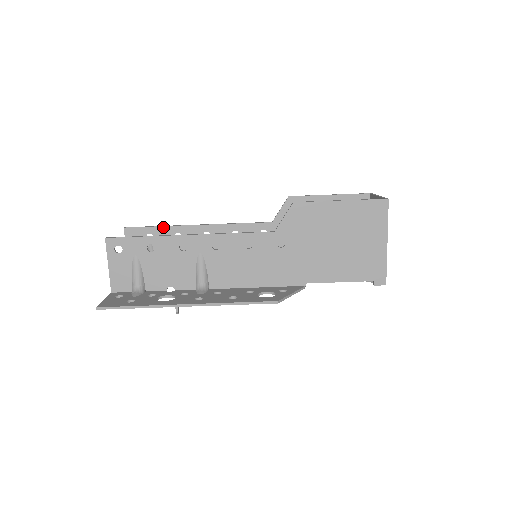
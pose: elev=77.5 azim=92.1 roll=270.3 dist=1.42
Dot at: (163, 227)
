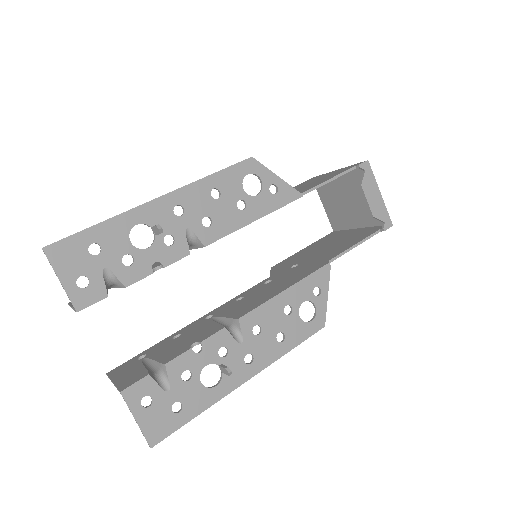
Dot at: (156, 345)
